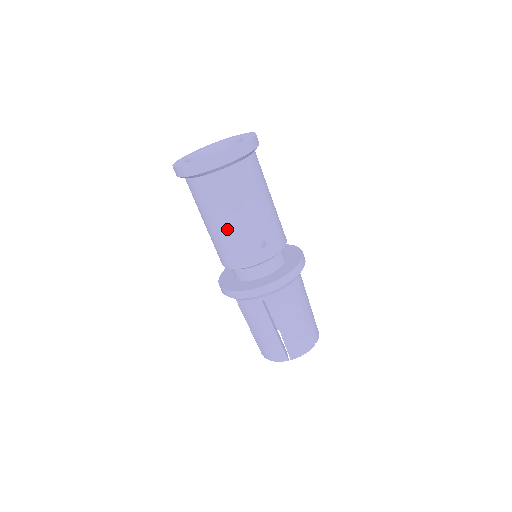
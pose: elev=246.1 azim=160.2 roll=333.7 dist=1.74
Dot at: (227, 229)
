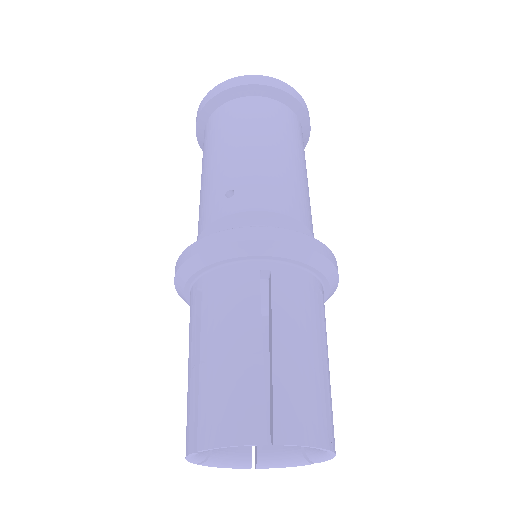
Dot at: (203, 181)
